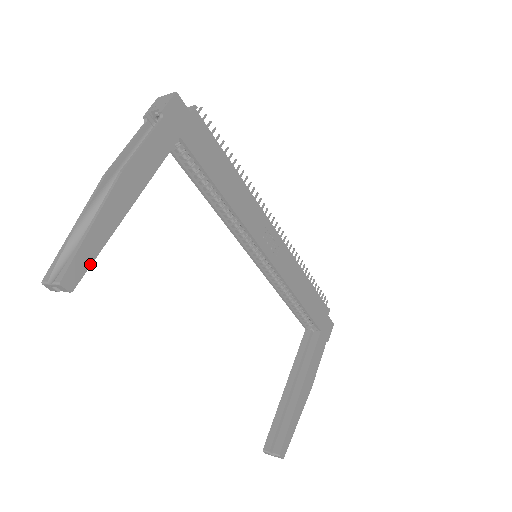
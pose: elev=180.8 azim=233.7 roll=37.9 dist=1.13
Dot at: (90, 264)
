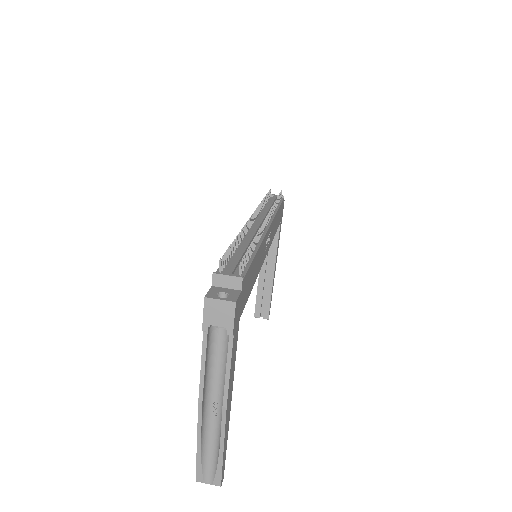
Dot at: (225, 458)
